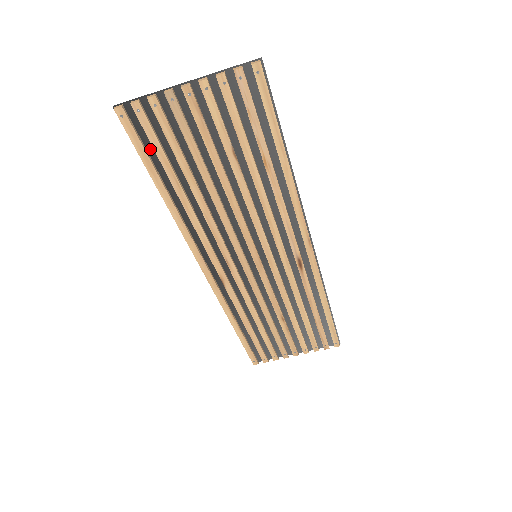
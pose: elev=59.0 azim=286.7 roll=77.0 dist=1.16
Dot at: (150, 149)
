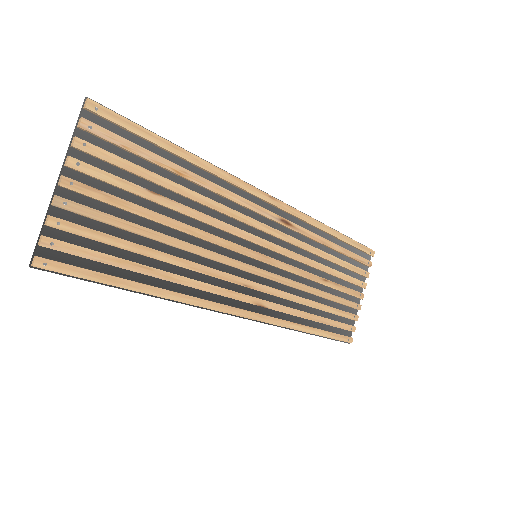
Dot at: (95, 267)
